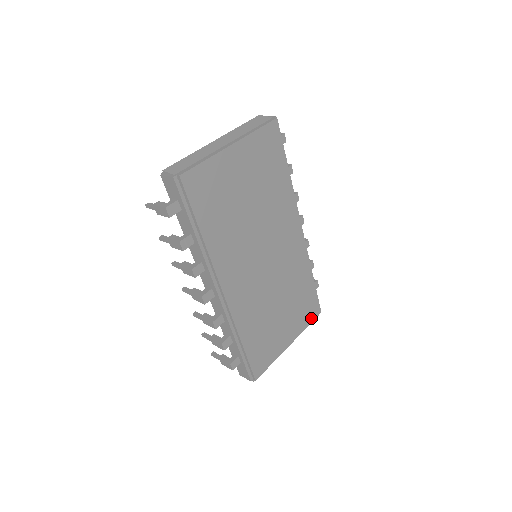
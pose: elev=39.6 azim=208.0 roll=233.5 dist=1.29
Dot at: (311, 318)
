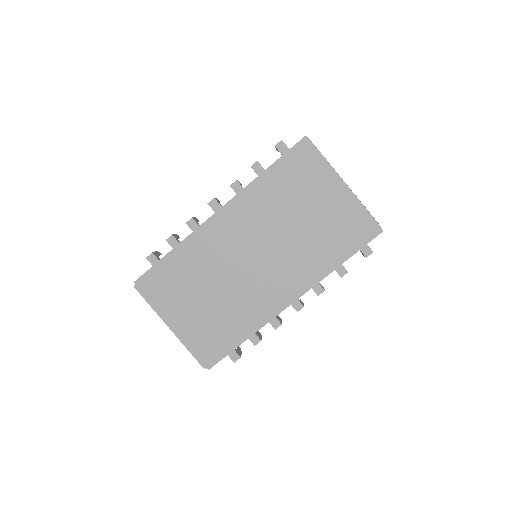
Dot at: (200, 353)
